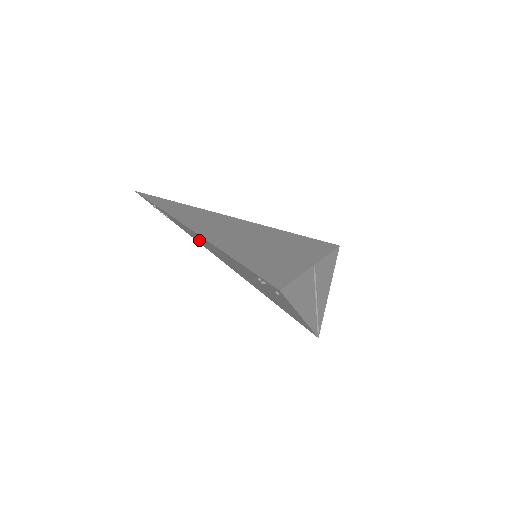
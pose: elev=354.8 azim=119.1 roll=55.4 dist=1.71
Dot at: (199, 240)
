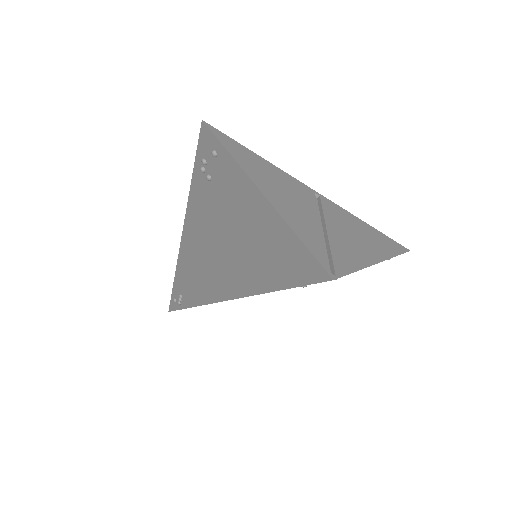
Dot at: (197, 282)
